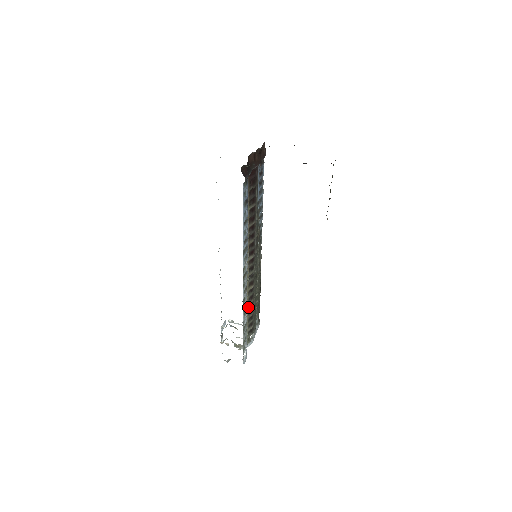
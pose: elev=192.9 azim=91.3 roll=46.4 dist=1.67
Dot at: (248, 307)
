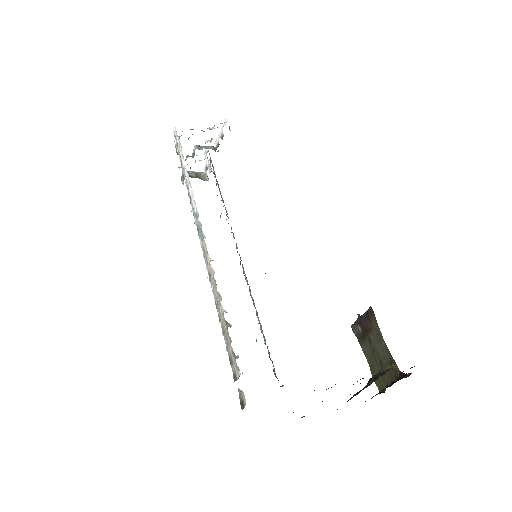
Dot at: occluded
